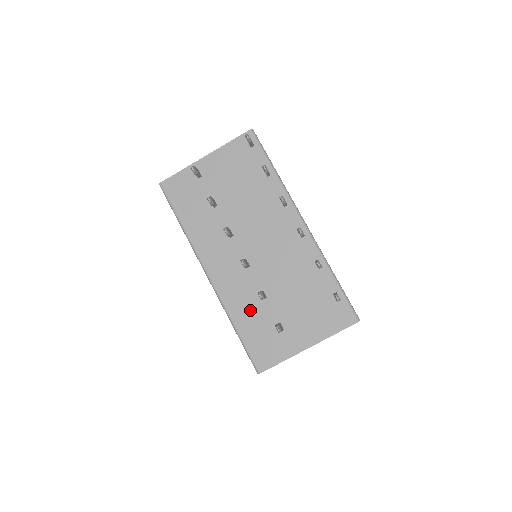
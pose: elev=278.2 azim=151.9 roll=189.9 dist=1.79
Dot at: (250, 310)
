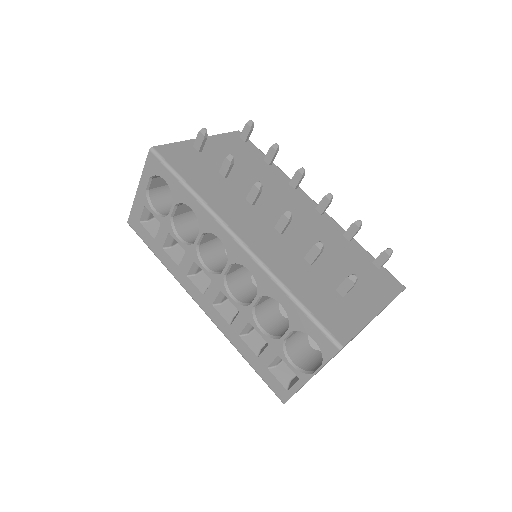
Dot at: (301, 275)
